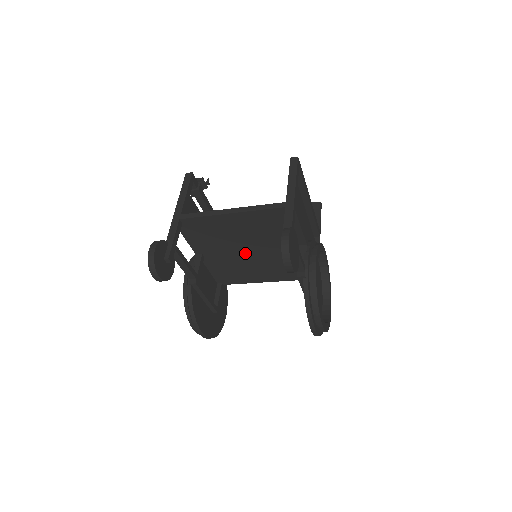
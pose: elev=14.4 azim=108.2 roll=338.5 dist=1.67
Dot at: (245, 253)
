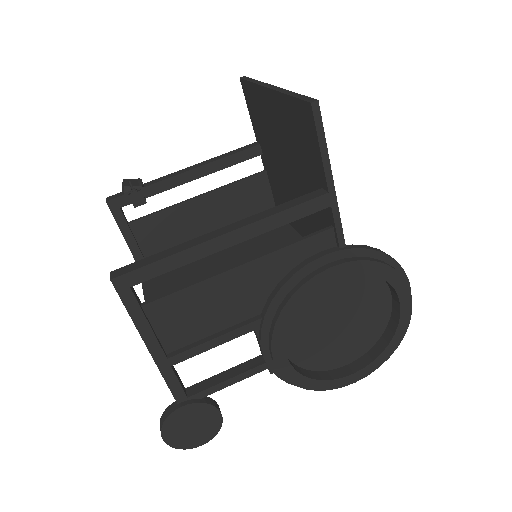
Dot at: occluded
